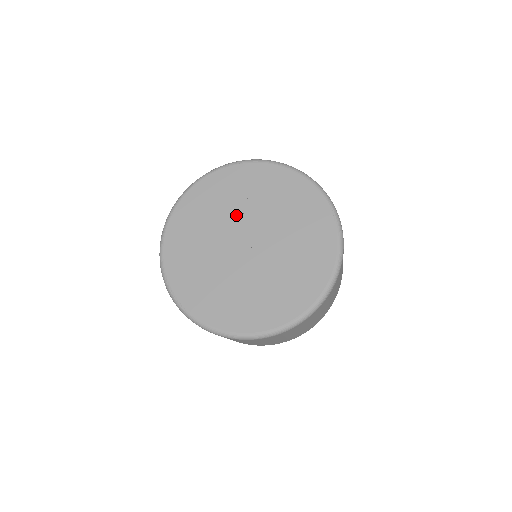
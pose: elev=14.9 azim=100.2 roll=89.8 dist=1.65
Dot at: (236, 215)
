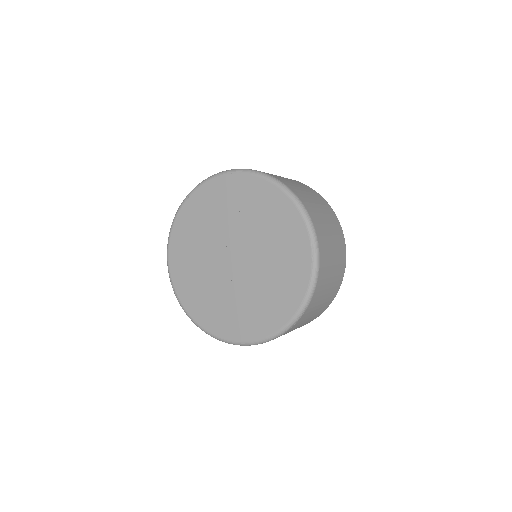
Dot at: (229, 227)
